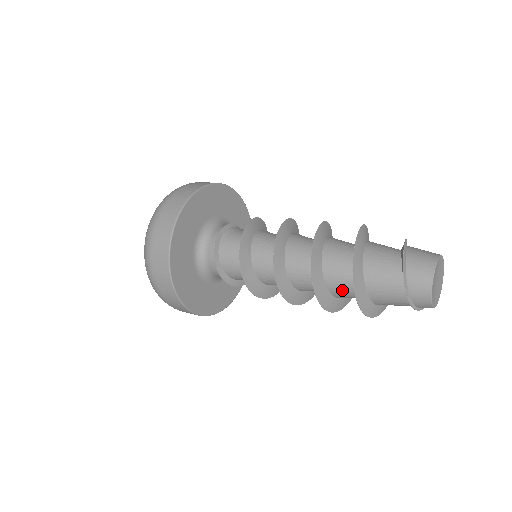
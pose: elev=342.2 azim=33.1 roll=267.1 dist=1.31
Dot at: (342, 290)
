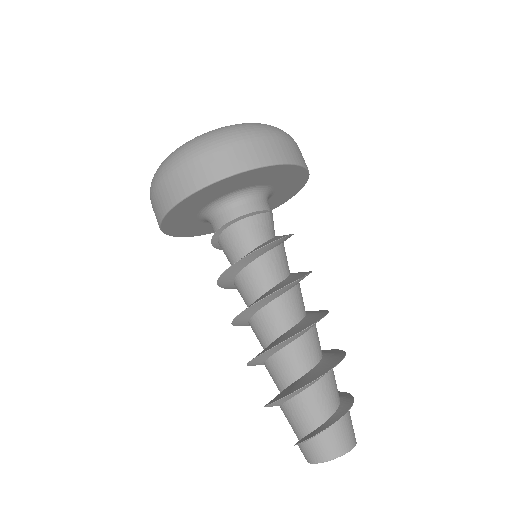
Dot at: occluded
